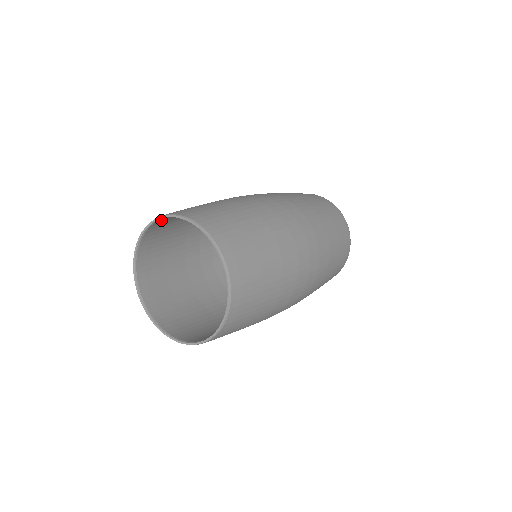
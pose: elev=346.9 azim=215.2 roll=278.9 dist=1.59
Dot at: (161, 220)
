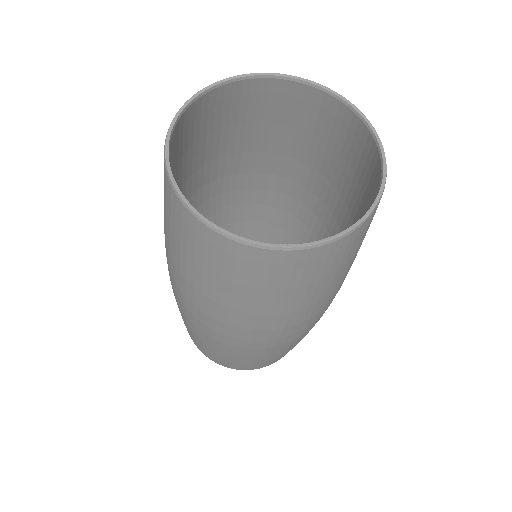
Dot at: (223, 92)
